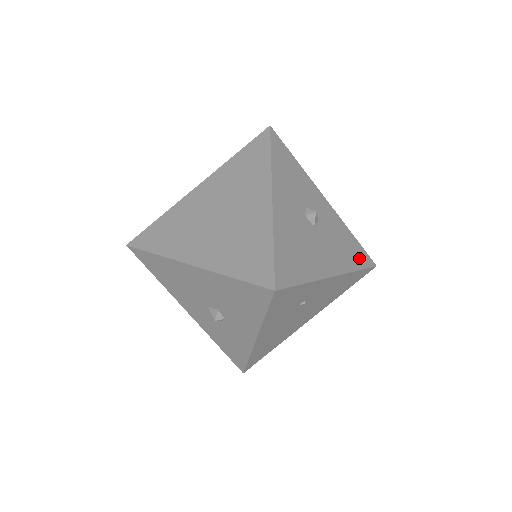
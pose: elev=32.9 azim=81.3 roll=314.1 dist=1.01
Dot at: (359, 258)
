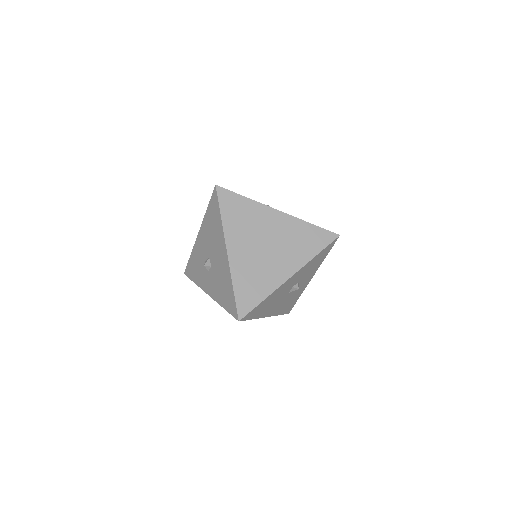
Dot at: (287, 309)
